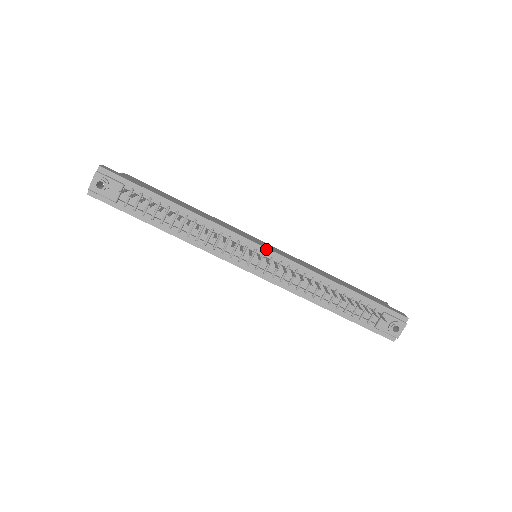
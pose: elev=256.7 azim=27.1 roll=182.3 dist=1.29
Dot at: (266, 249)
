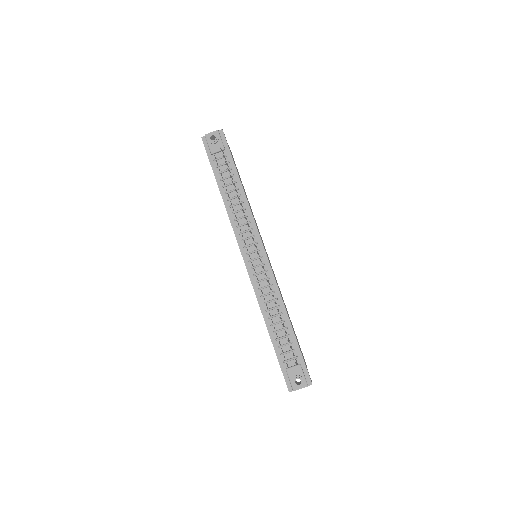
Dot at: (266, 255)
